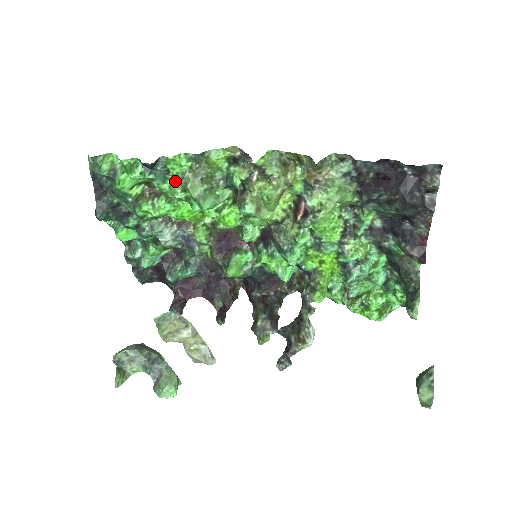
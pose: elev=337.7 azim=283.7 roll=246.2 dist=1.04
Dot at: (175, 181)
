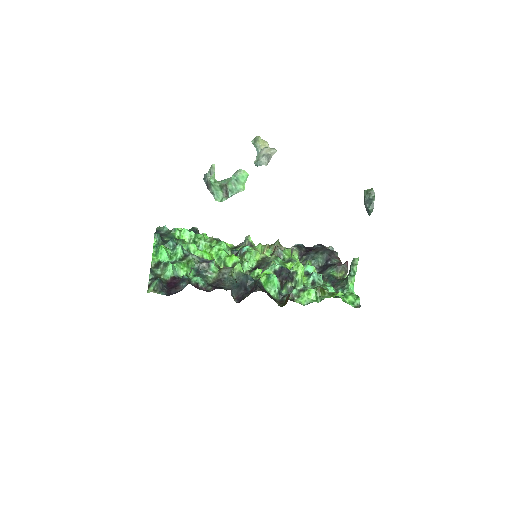
Dot at: occluded
